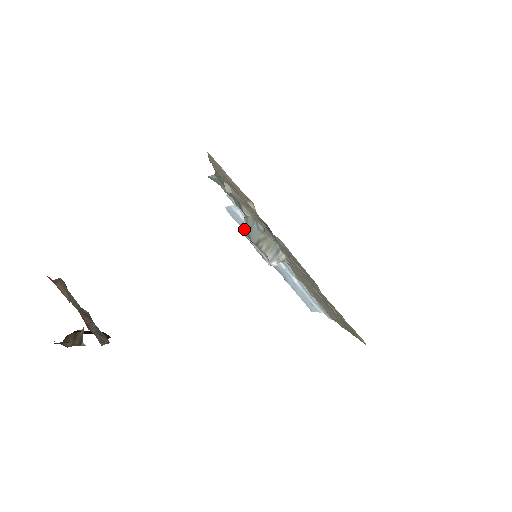
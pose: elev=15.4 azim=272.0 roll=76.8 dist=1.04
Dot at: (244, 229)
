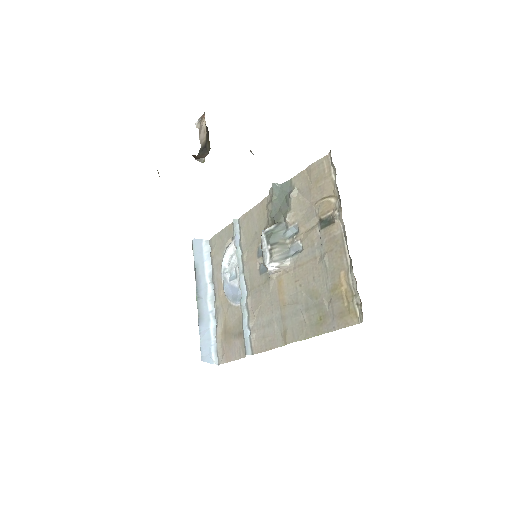
Dot at: (269, 230)
